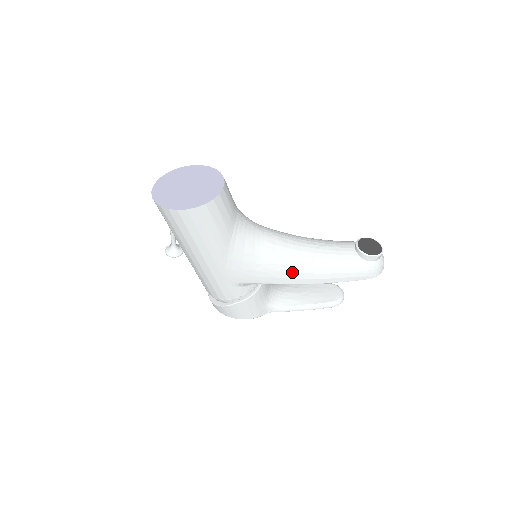
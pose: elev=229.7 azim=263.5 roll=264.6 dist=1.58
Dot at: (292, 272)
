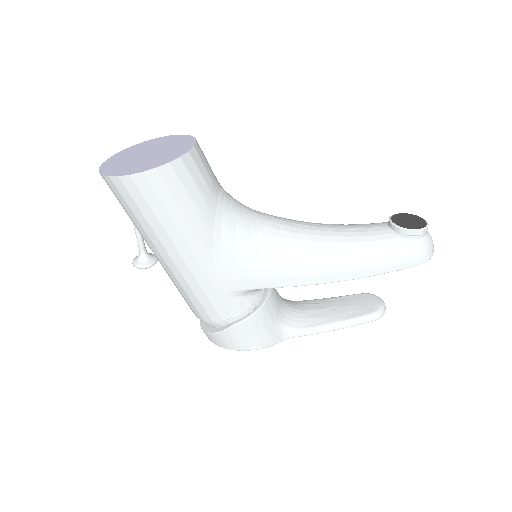
Dot at: (307, 265)
